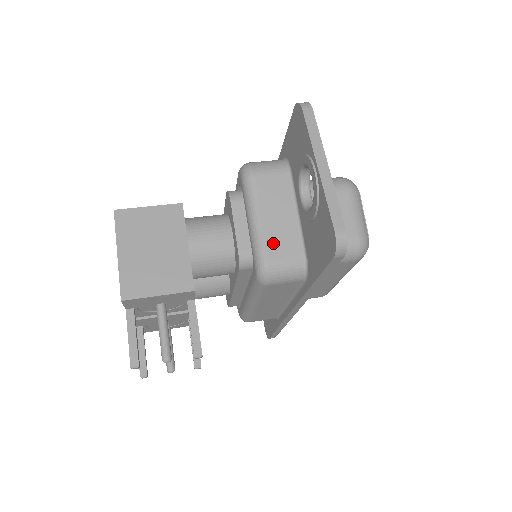
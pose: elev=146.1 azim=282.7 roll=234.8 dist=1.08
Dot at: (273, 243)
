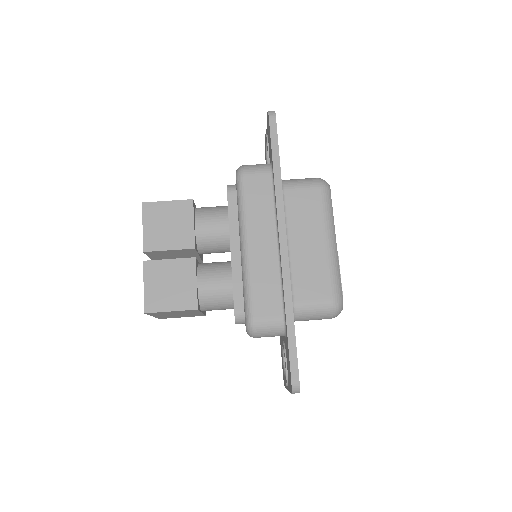
Dot at: occluded
